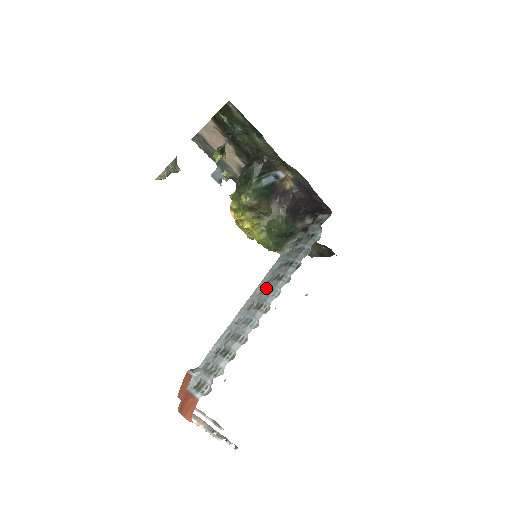
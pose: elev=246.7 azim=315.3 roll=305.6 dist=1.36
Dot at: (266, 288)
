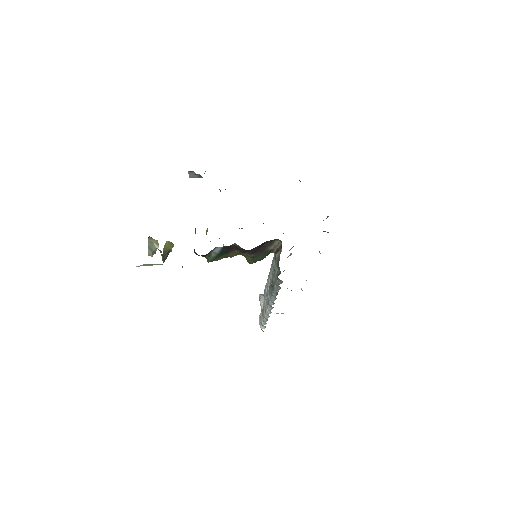
Dot at: occluded
